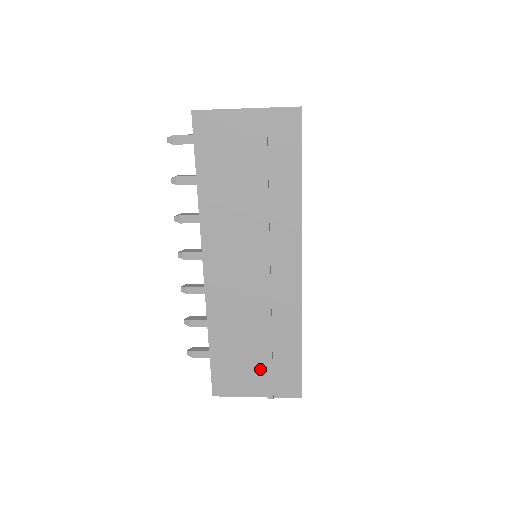
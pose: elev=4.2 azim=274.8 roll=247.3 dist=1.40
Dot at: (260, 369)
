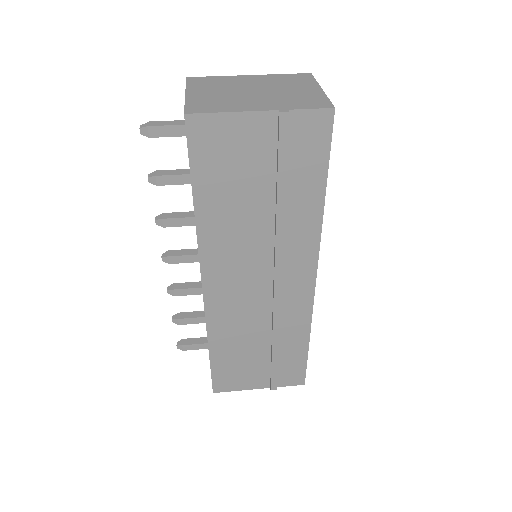
Dot at: (264, 367)
